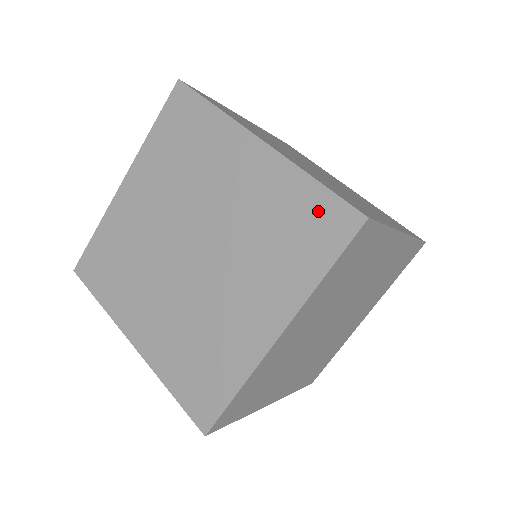
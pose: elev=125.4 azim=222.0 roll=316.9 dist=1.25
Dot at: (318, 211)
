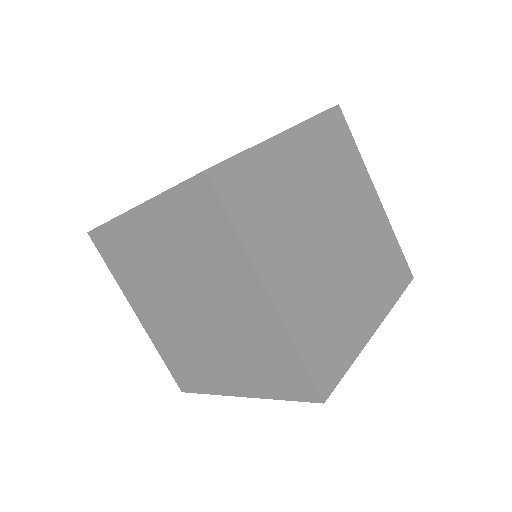
Dot at: (292, 371)
